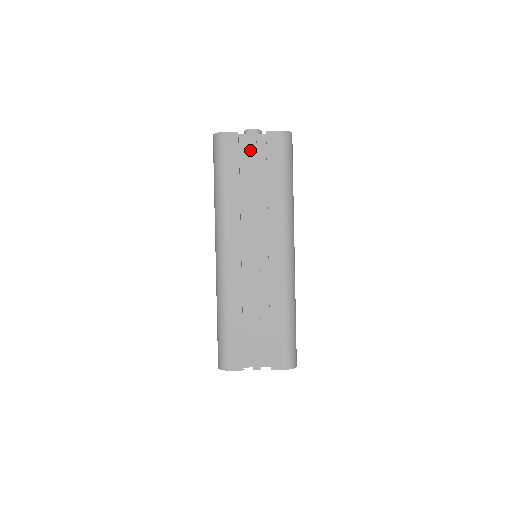
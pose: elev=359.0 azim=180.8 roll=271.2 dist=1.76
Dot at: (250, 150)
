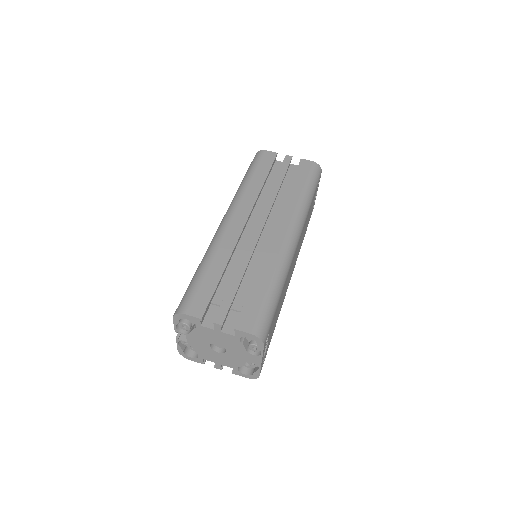
Dot at: (283, 165)
